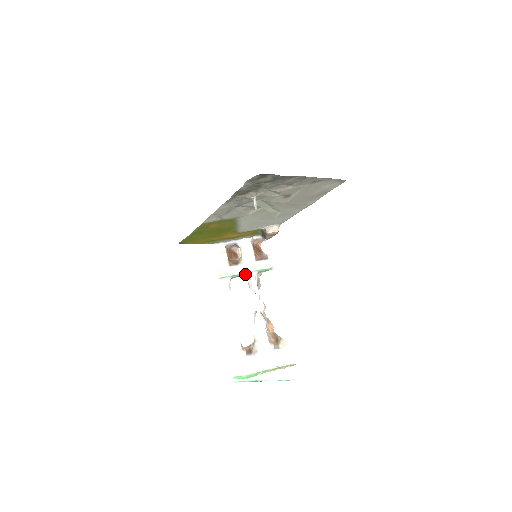
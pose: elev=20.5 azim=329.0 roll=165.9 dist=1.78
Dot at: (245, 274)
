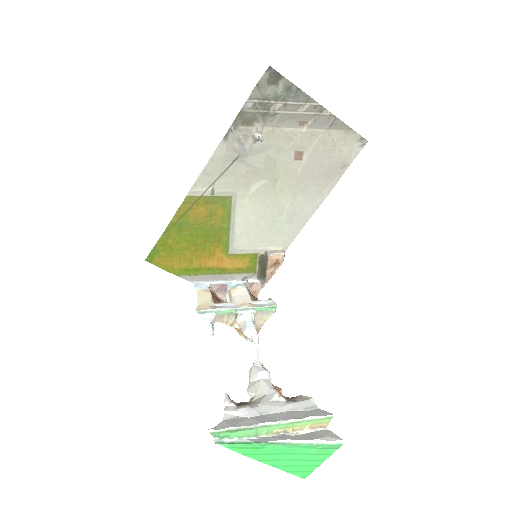
Dot at: (236, 311)
